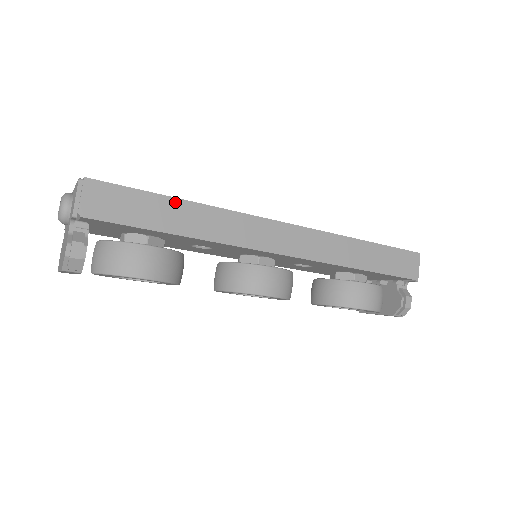
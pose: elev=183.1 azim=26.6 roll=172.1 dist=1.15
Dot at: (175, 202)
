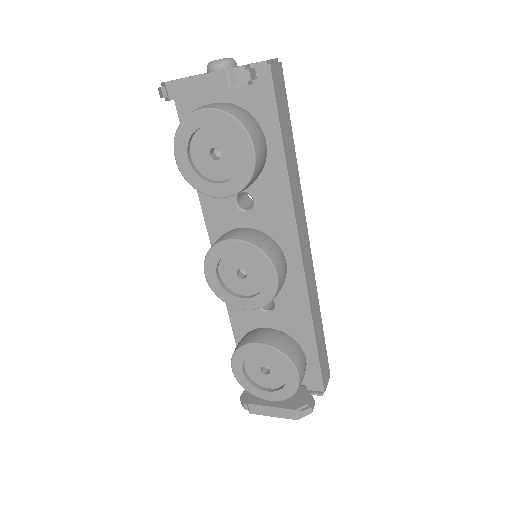
Dot at: (293, 144)
